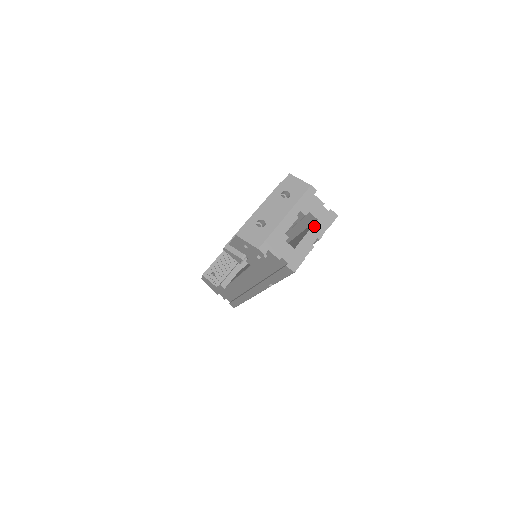
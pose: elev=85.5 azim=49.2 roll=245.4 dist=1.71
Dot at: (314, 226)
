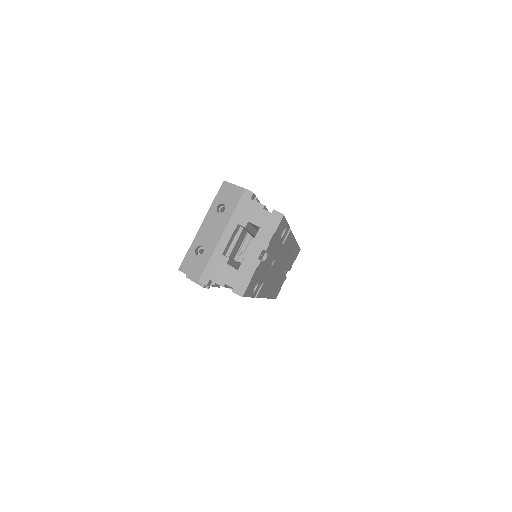
Dot at: (256, 236)
